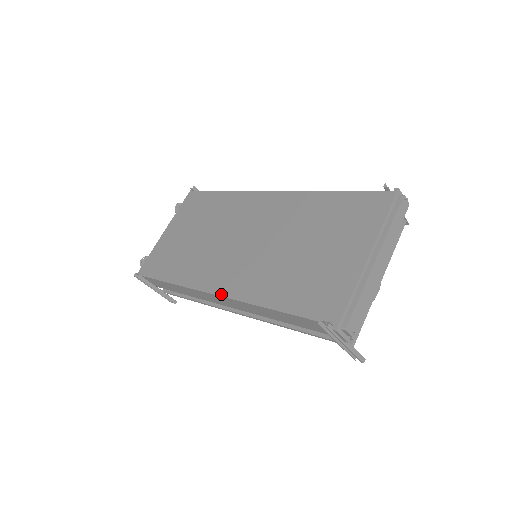
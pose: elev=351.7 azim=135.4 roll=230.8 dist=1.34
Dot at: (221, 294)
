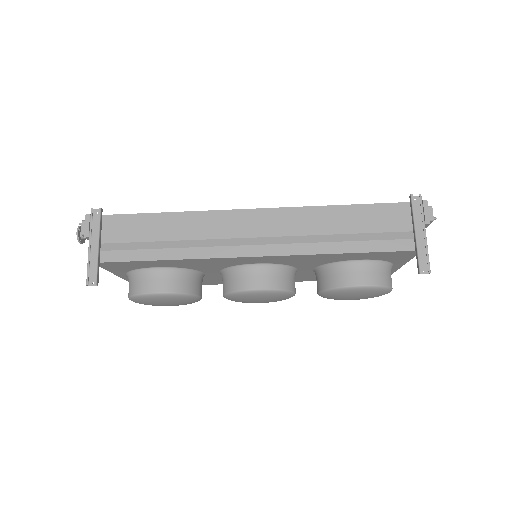
Dot at: (266, 208)
